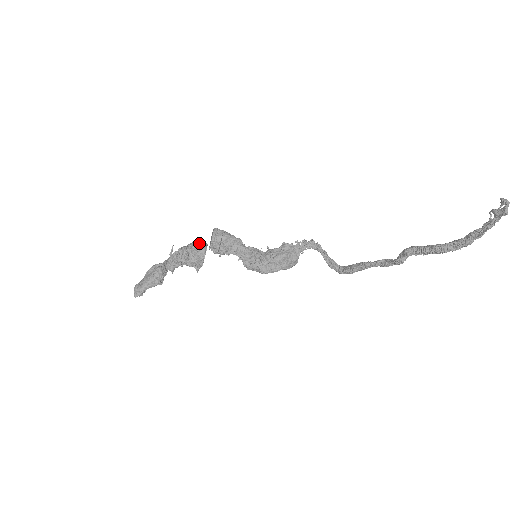
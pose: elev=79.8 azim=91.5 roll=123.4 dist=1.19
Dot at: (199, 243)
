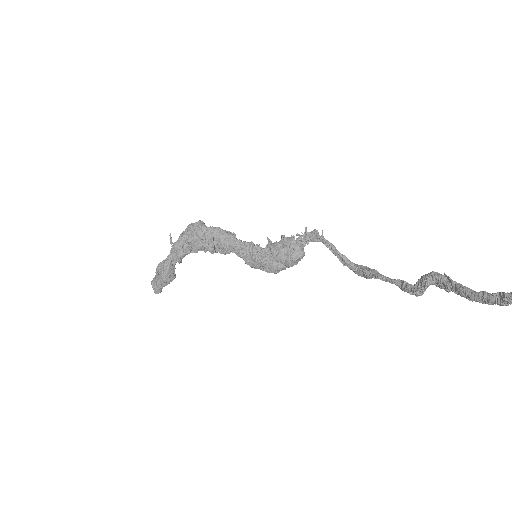
Dot at: (195, 227)
